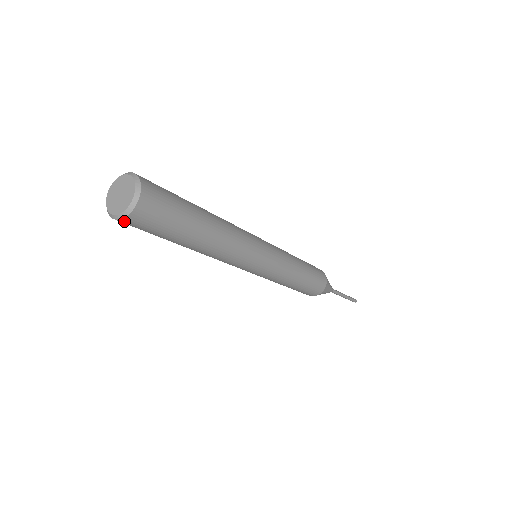
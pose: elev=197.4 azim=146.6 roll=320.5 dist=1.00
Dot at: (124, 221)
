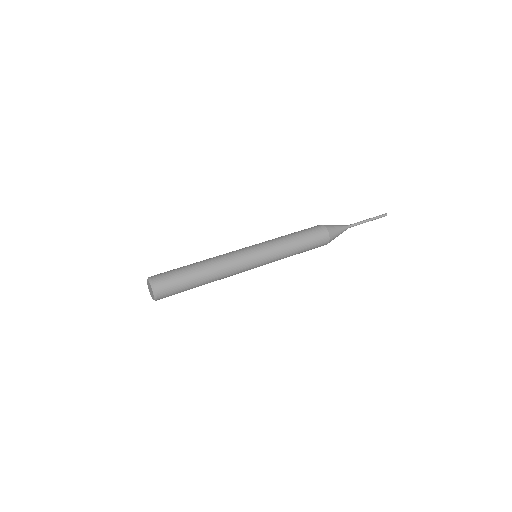
Dot at: occluded
